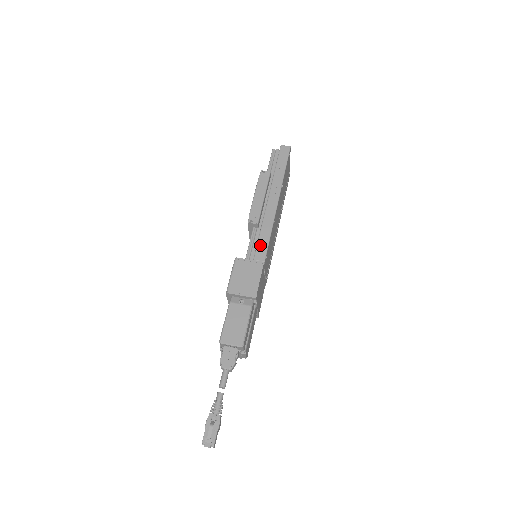
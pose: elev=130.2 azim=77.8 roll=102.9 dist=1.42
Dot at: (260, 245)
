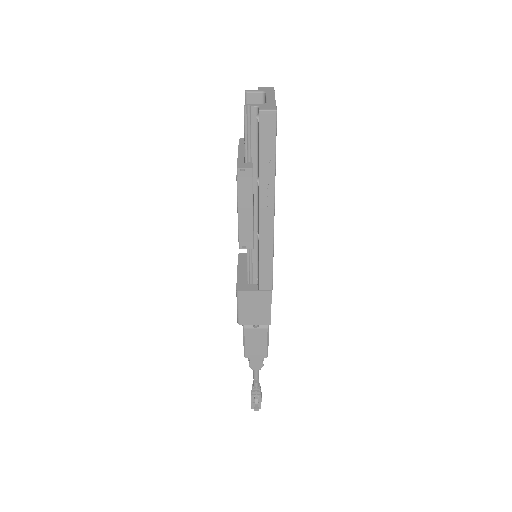
Dot at: (263, 274)
